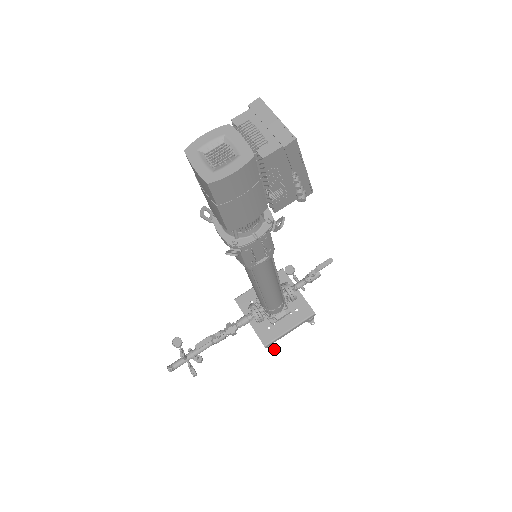
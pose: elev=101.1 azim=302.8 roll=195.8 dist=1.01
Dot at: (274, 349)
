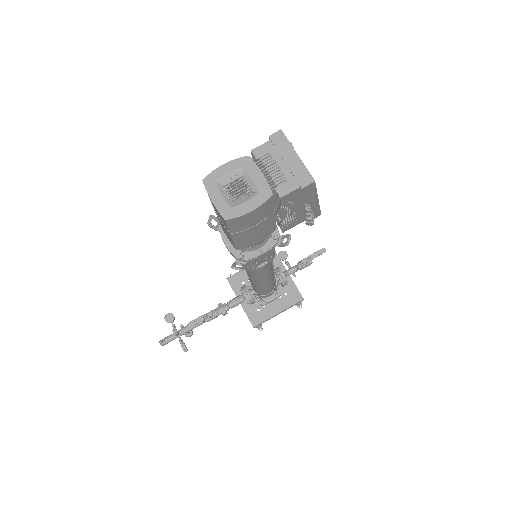
Dot at: (262, 329)
